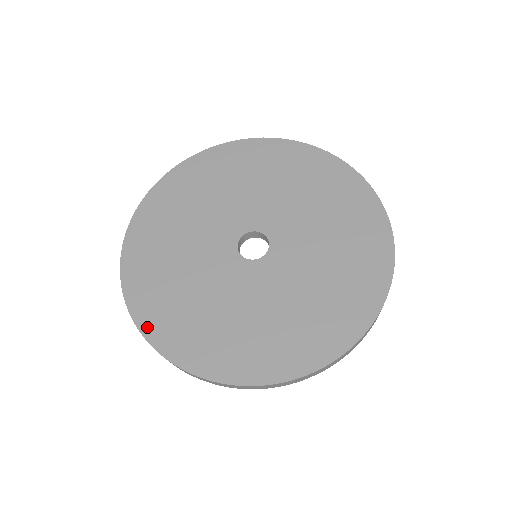
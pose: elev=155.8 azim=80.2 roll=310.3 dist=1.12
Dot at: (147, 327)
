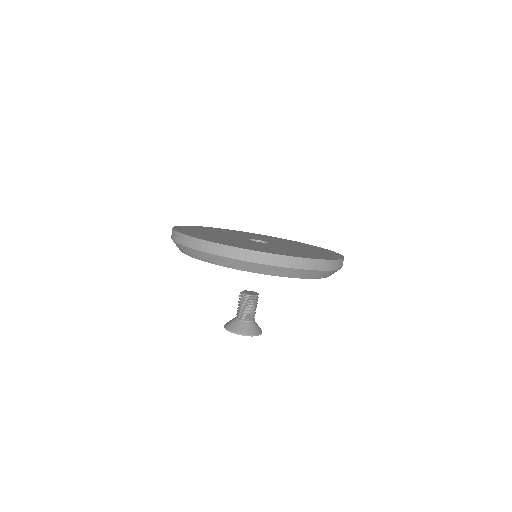
Dot at: (208, 240)
